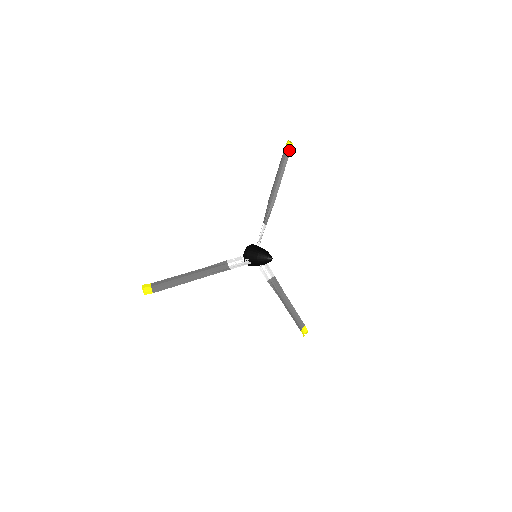
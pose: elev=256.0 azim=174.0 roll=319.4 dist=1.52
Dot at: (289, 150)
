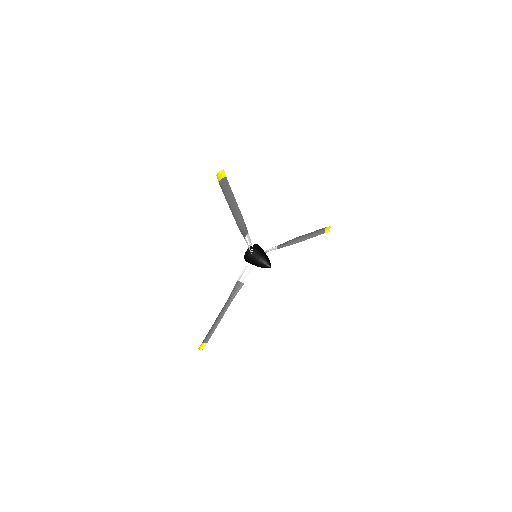
Dot at: (325, 232)
